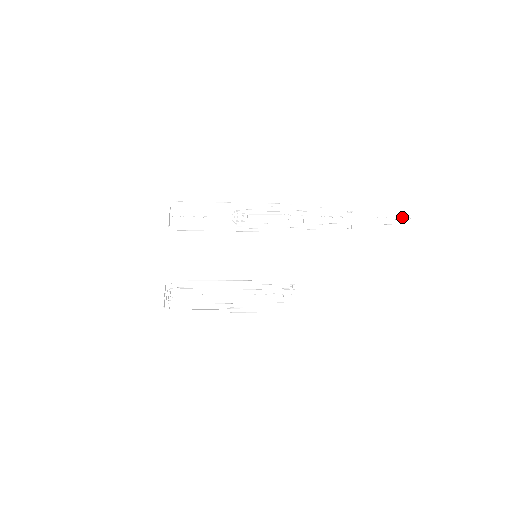
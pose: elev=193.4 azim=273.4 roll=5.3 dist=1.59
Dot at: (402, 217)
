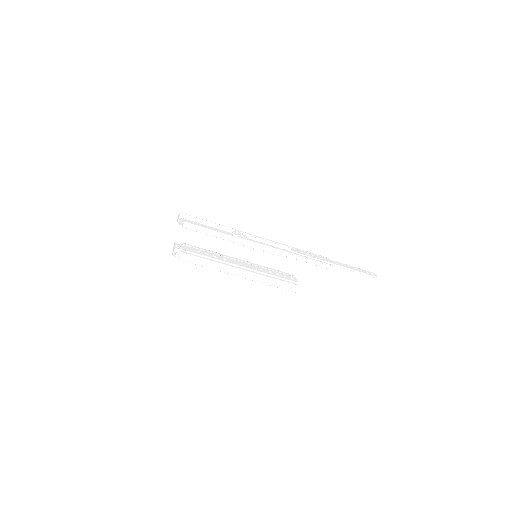
Dot at: (367, 272)
